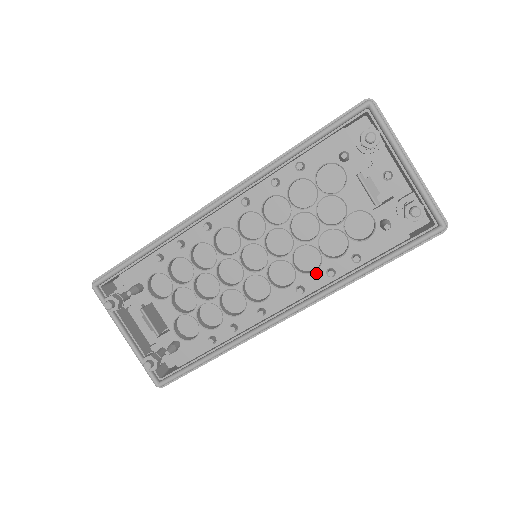
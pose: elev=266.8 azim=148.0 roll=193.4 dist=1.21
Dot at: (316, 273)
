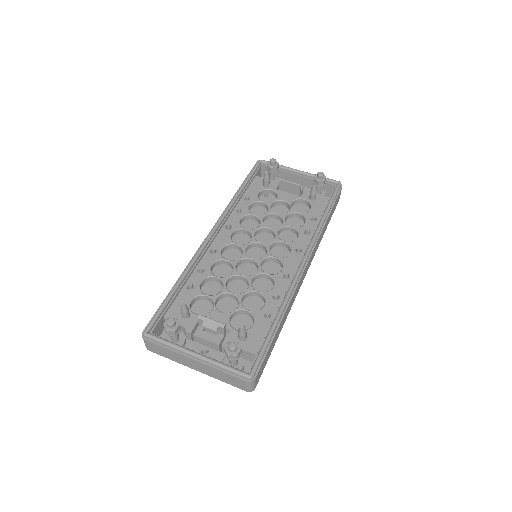
Dot at: (299, 237)
